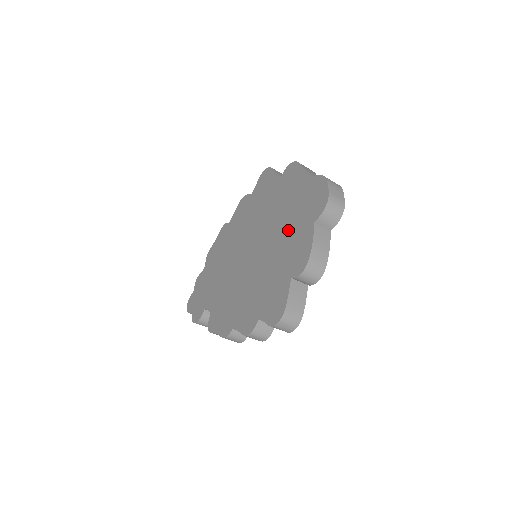
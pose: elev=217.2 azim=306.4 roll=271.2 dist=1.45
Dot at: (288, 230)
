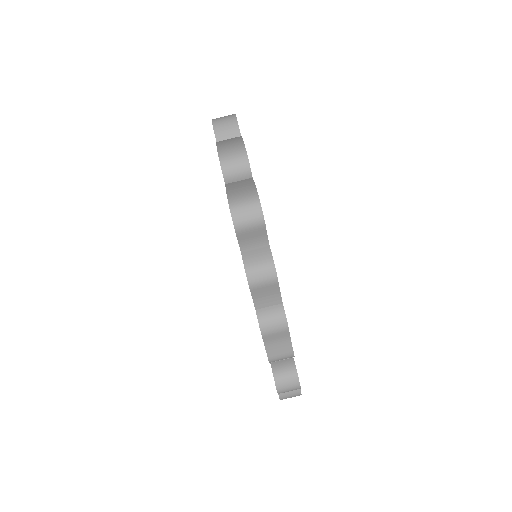
Dot at: occluded
